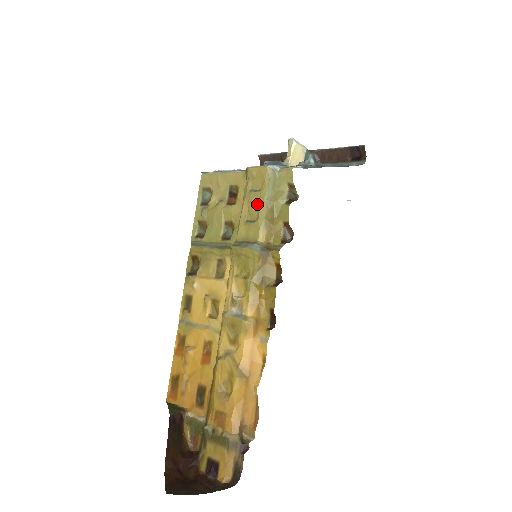
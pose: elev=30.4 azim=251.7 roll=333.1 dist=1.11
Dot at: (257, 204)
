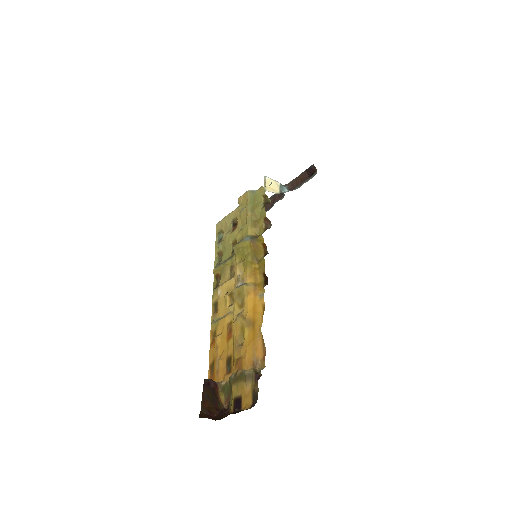
Dot at: (245, 215)
